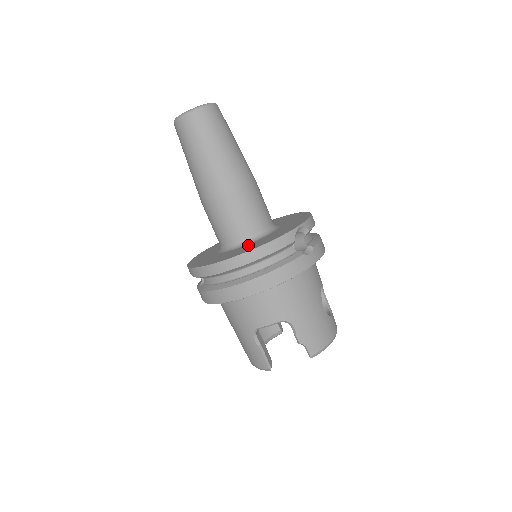
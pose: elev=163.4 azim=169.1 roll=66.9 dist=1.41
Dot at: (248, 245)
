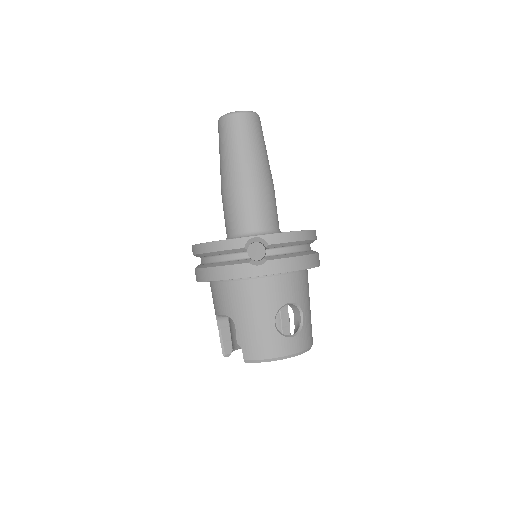
Dot at: occluded
